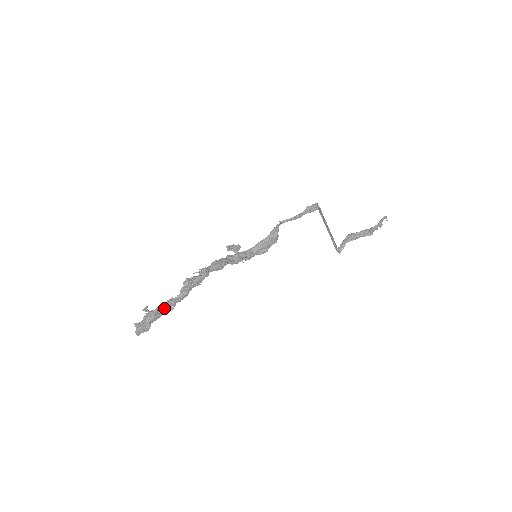
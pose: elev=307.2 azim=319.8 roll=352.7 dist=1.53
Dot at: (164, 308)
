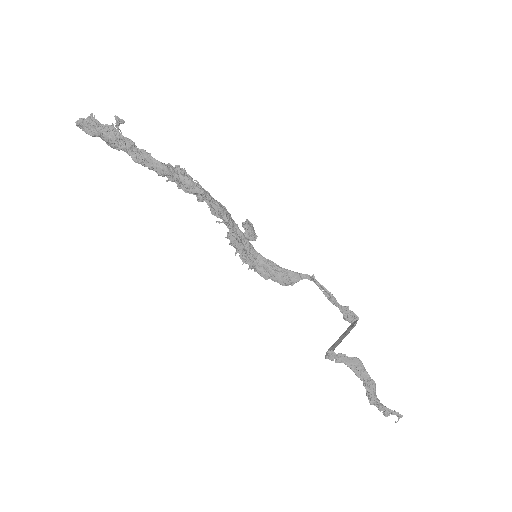
Dot at: (131, 148)
